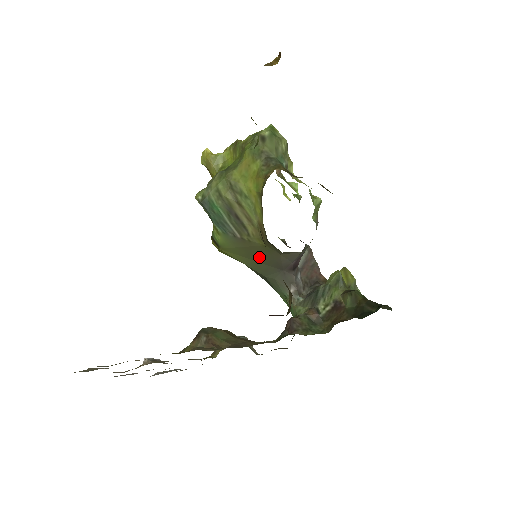
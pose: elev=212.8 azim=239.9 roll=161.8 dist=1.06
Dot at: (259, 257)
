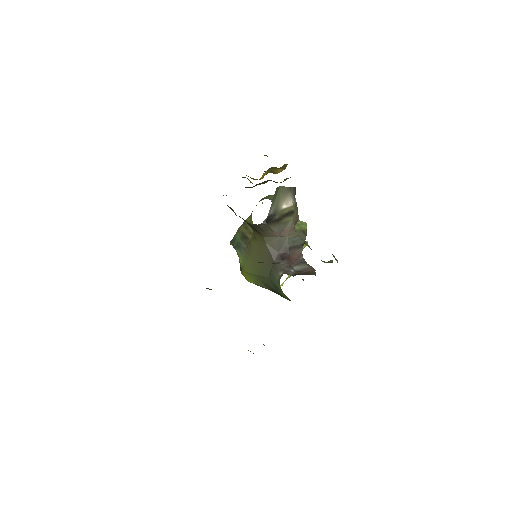
Dot at: (259, 258)
